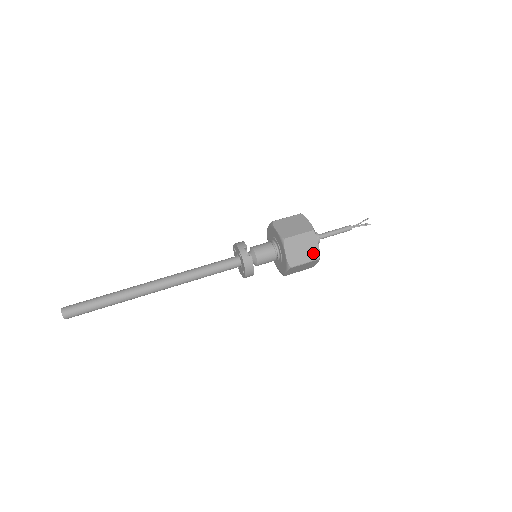
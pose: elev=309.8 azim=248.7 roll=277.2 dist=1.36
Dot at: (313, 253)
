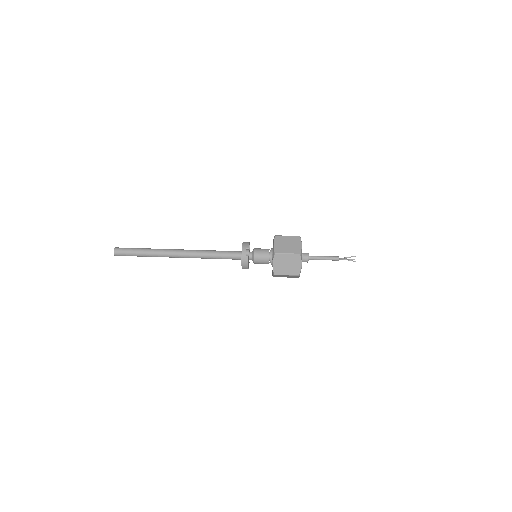
Dot at: (295, 270)
